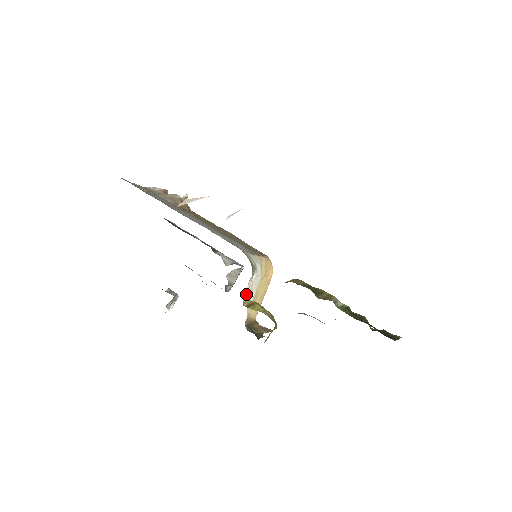
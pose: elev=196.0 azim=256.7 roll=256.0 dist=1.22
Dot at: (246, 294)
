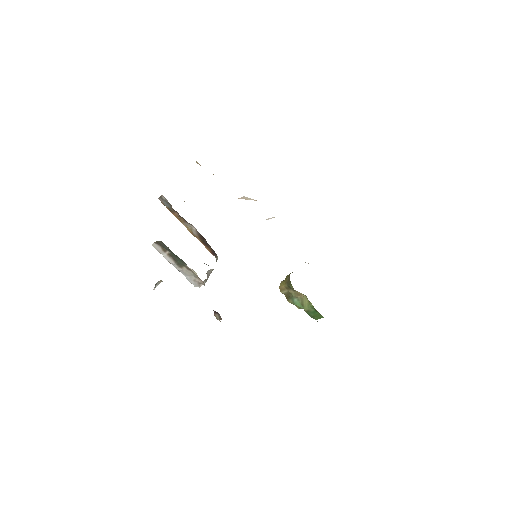
Dot at: occluded
